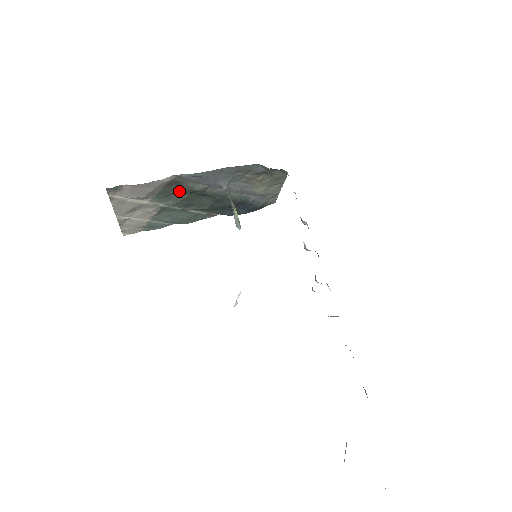
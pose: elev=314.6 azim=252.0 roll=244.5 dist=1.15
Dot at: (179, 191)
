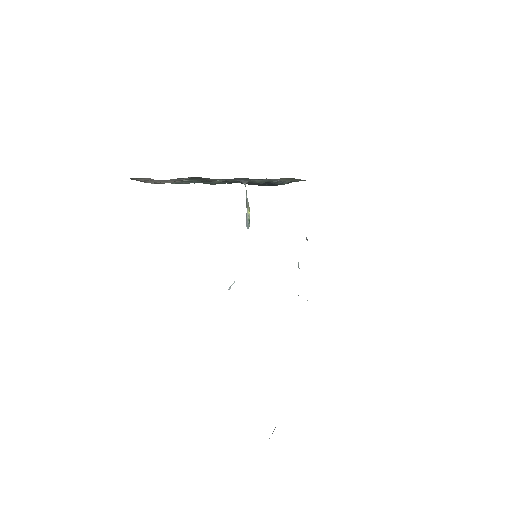
Dot at: (200, 179)
